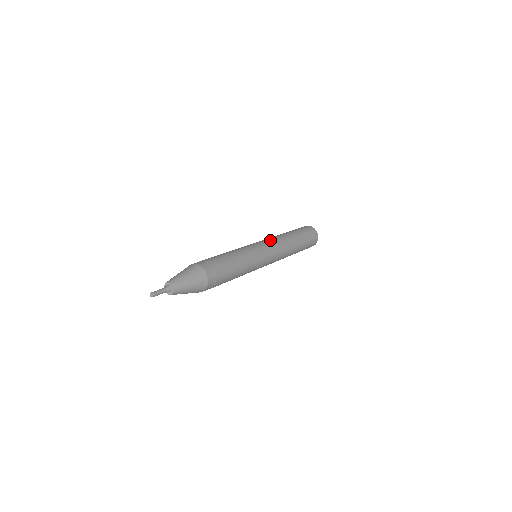
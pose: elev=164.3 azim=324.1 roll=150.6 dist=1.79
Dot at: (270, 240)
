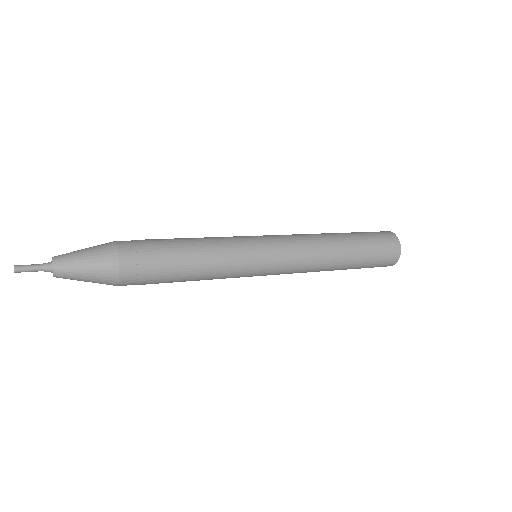
Dot at: (292, 242)
